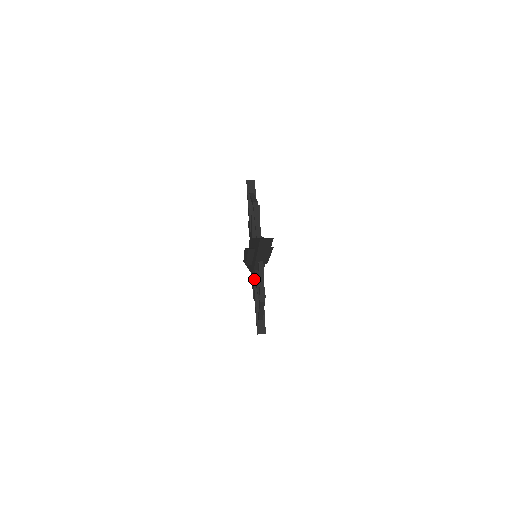
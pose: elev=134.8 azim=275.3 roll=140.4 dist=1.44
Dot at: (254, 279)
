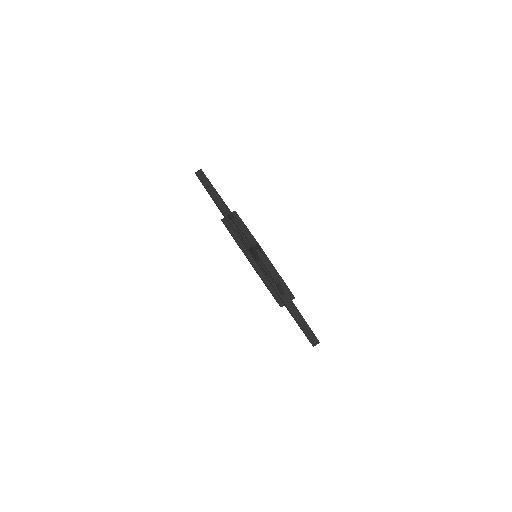
Dot at: occluded
